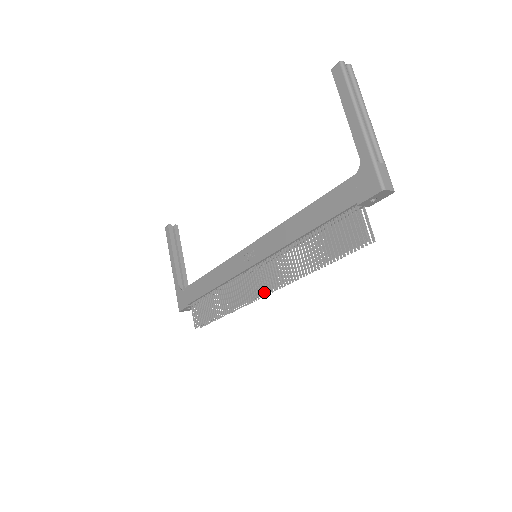
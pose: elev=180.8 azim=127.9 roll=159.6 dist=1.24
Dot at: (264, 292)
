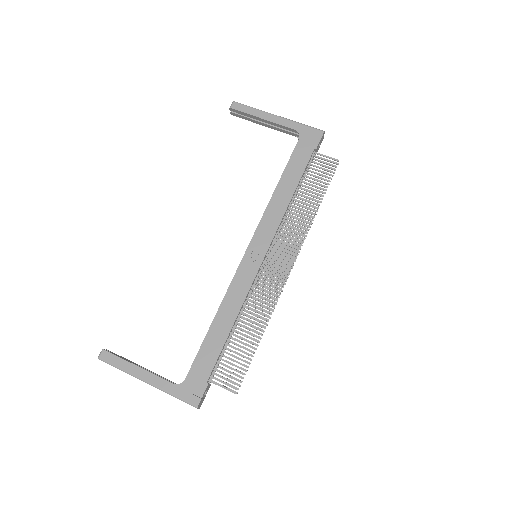
Dot at: (291, 265)
